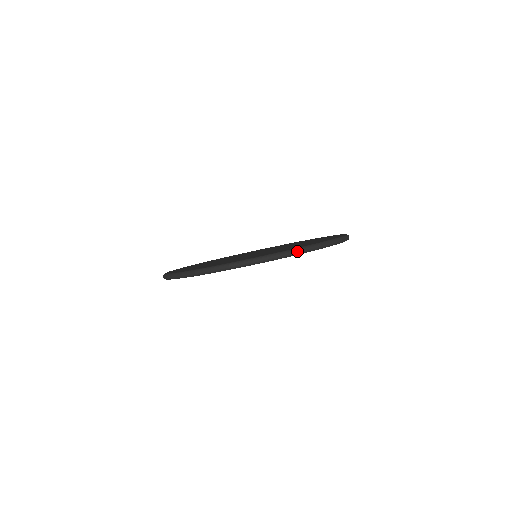
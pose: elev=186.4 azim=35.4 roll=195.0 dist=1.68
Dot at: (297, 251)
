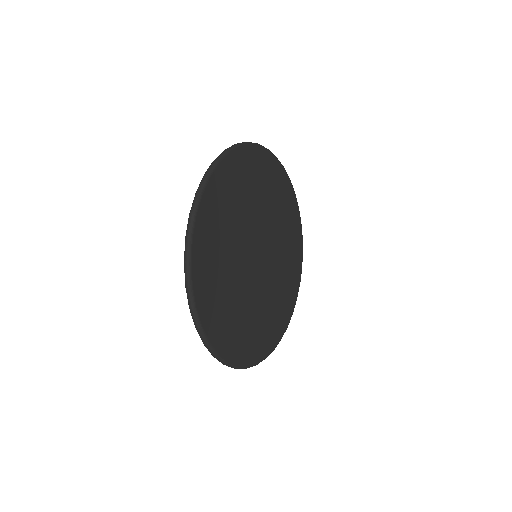
Dot at: (201, 183)
